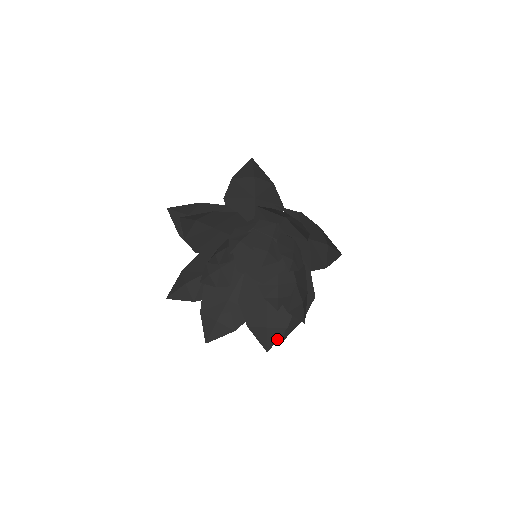
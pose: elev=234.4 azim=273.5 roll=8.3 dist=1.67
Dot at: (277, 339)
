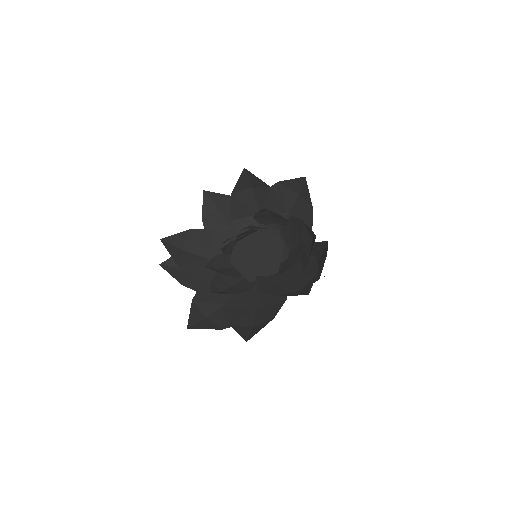
Dot at: occluded
